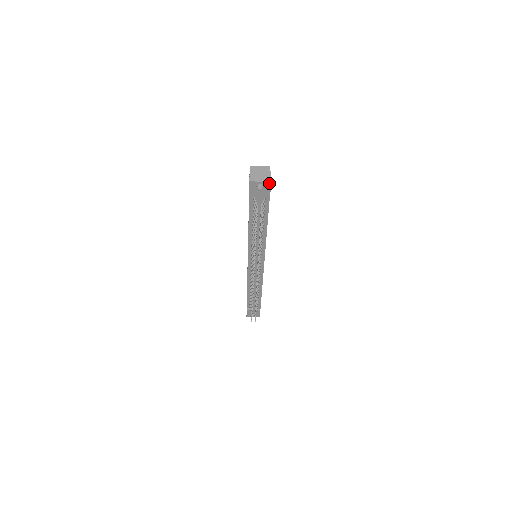
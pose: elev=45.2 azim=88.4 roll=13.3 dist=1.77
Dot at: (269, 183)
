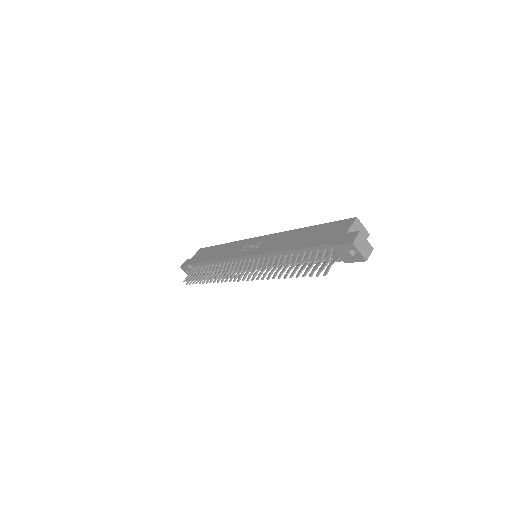
Dot at: (363, 259)
